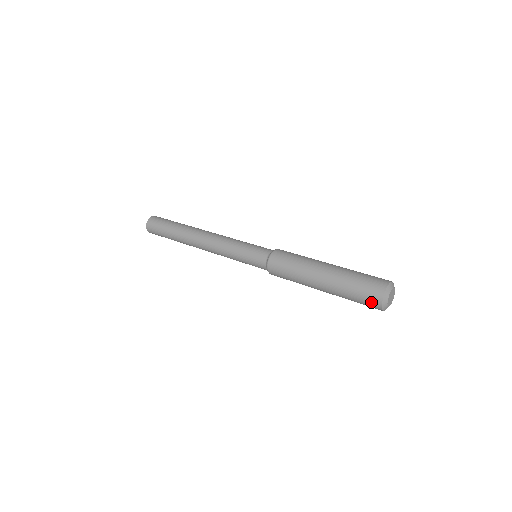
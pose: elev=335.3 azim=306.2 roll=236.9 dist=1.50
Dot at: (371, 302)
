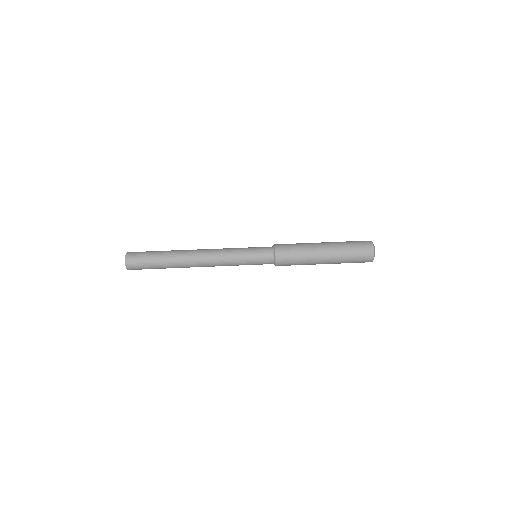
Dot at: occluded
